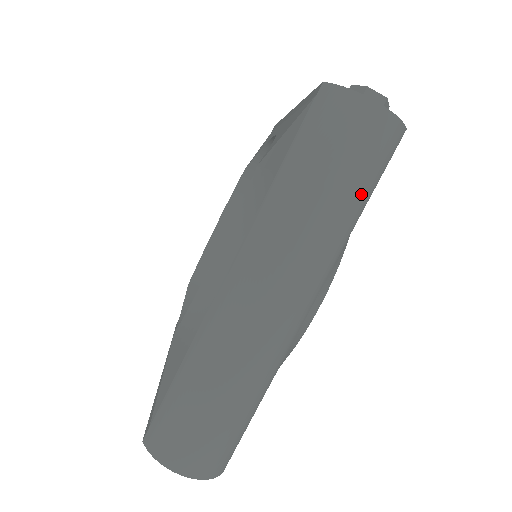
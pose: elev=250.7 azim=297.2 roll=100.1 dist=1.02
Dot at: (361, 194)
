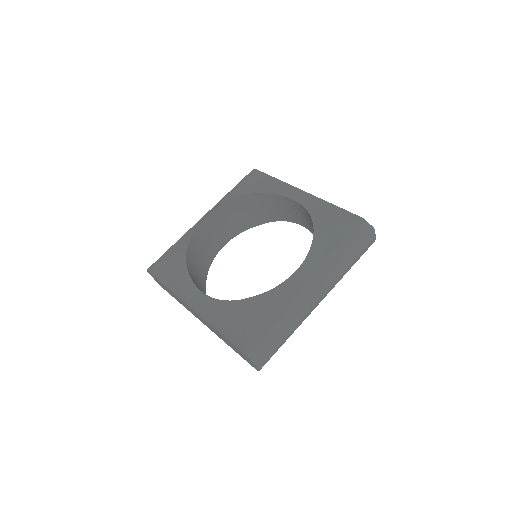
Dot at: occluded
